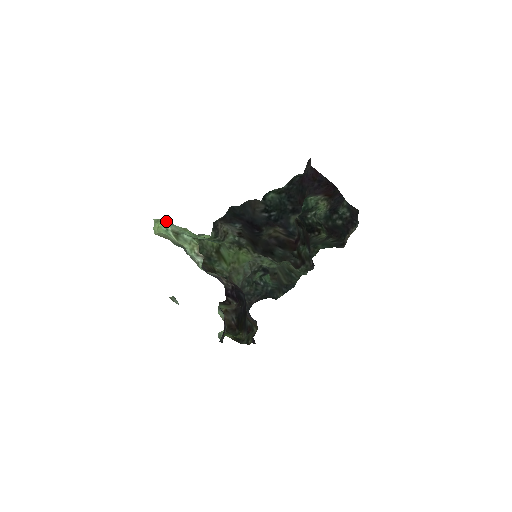
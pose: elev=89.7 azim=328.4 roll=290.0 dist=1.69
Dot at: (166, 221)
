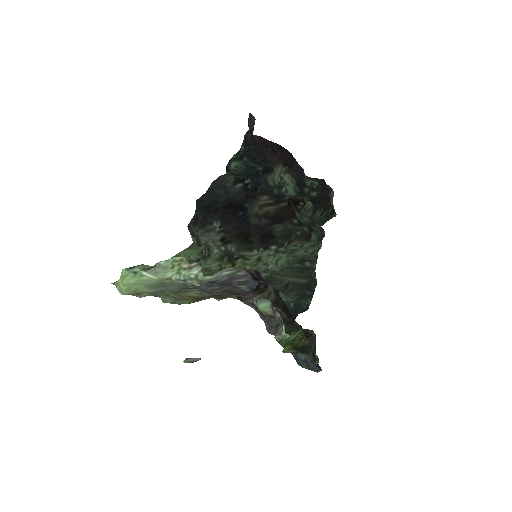
Dot at: (129, 267)
